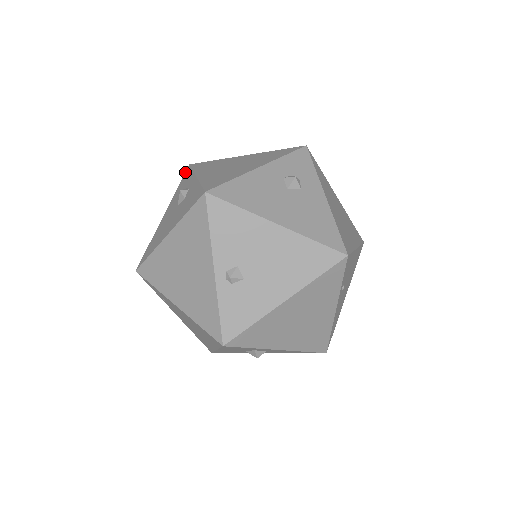
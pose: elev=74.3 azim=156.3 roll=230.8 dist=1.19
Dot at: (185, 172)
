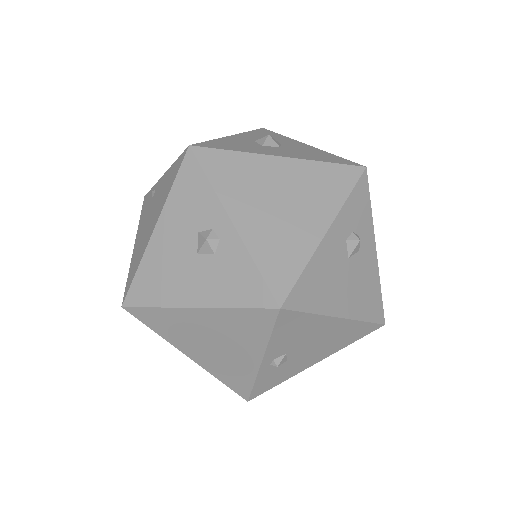
Dot at: (183, 160)
